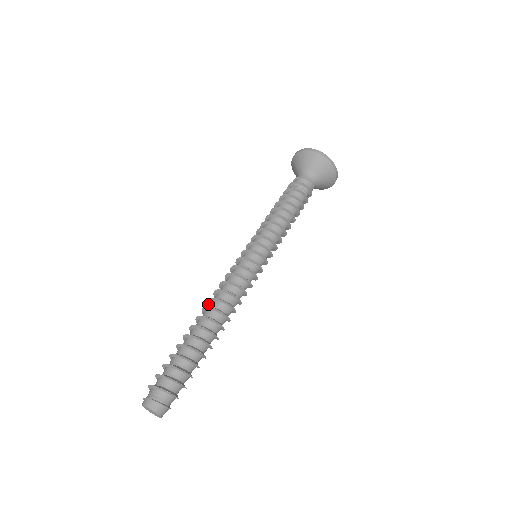
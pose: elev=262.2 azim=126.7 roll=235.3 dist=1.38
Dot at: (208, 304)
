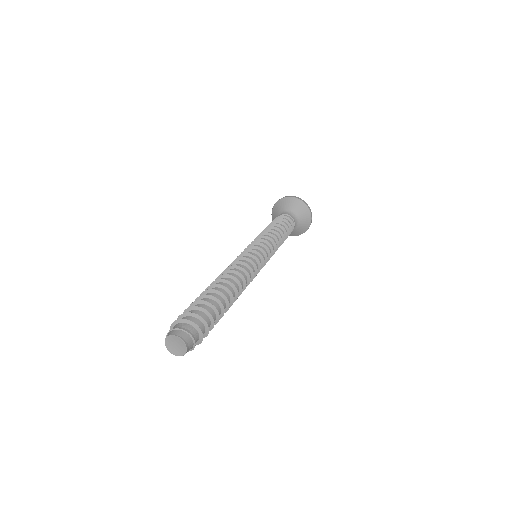
Dot at: occluded
